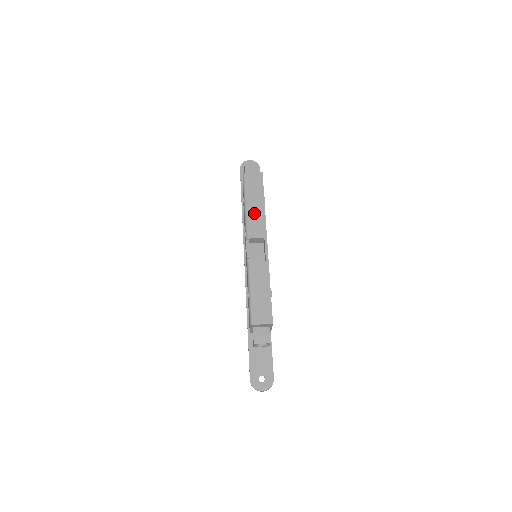
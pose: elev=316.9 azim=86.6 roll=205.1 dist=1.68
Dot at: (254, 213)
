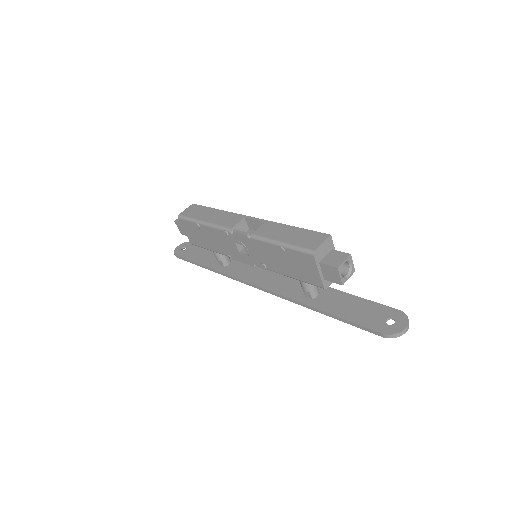
Dot at: (216, 218)
